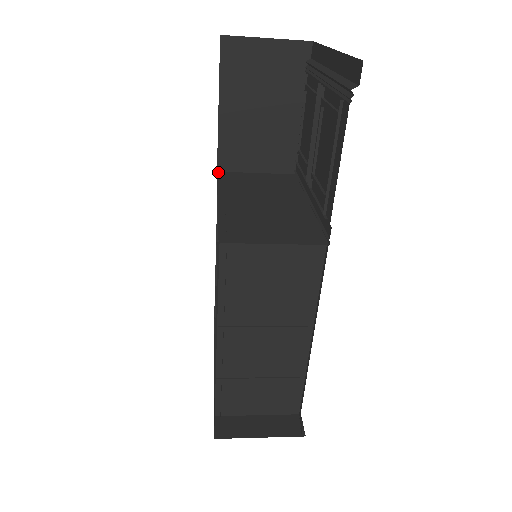
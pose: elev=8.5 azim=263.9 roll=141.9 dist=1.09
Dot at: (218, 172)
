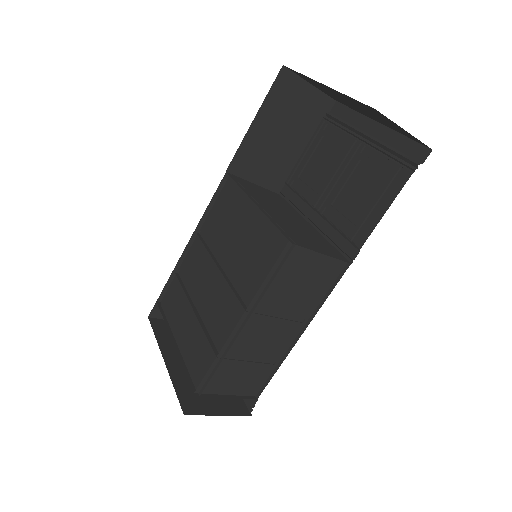
Dot at: (227, 172)
